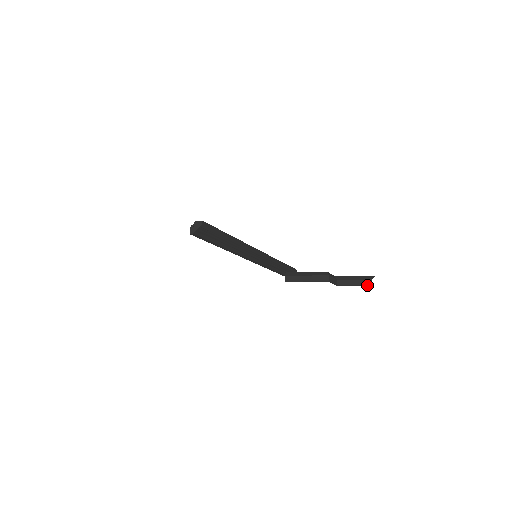
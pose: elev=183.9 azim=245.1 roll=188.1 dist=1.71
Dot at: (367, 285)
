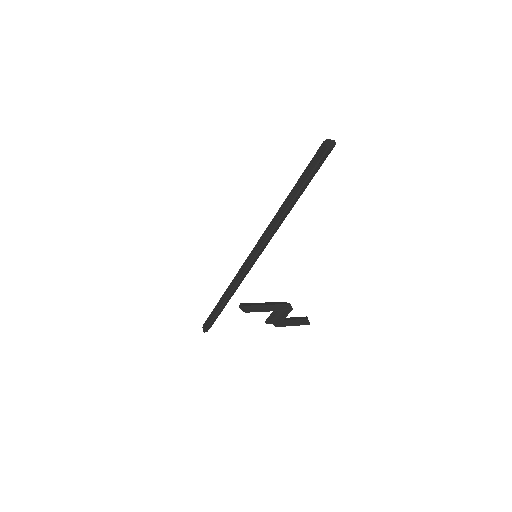
Dot at: (306, 324)
